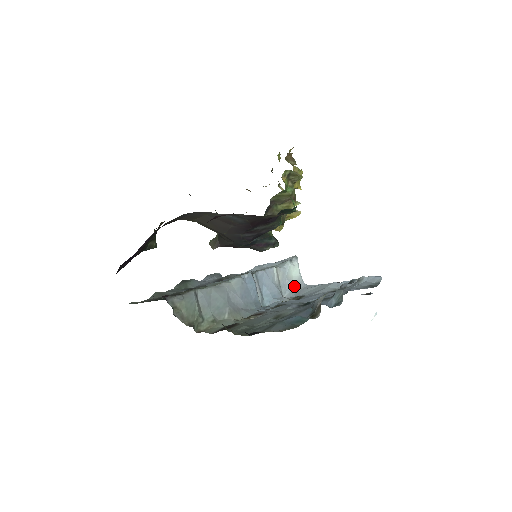
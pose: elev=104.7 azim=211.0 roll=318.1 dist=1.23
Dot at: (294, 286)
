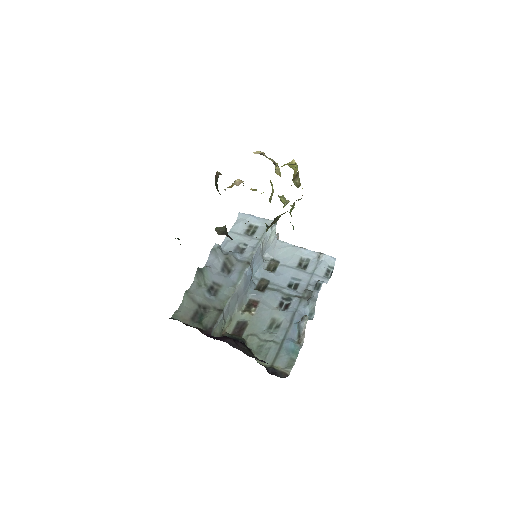
Dot at: (271, 246)
